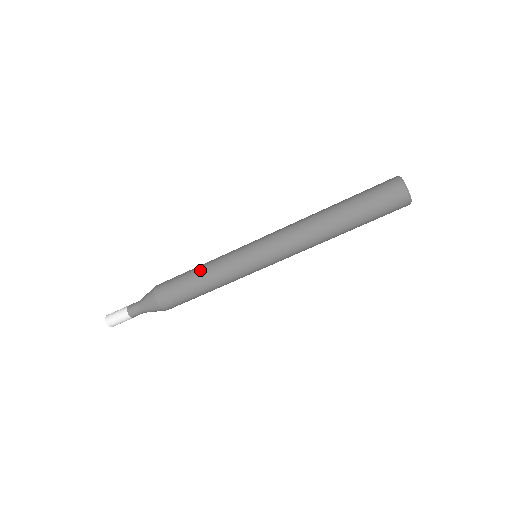
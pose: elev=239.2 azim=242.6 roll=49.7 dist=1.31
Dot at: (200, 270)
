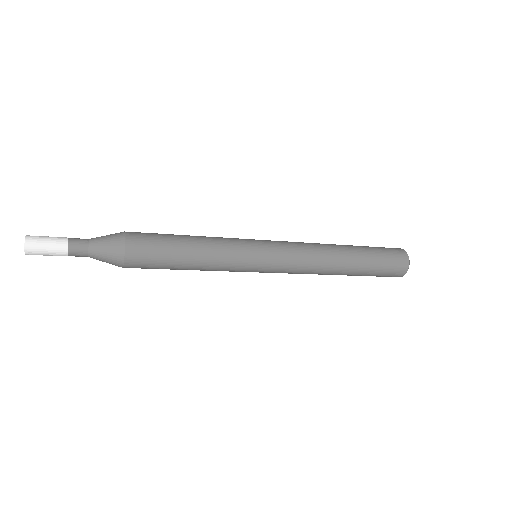
Dot at: (195, 265)
